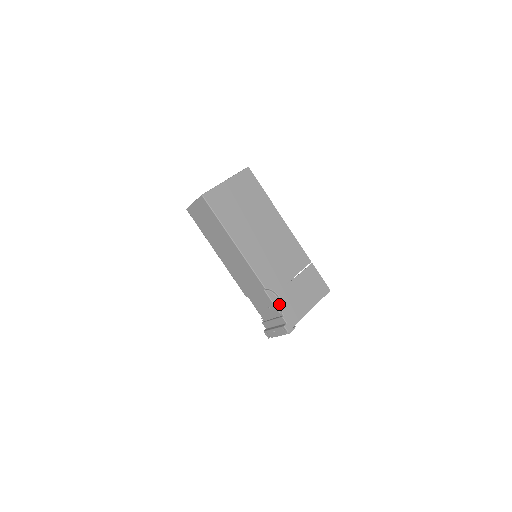
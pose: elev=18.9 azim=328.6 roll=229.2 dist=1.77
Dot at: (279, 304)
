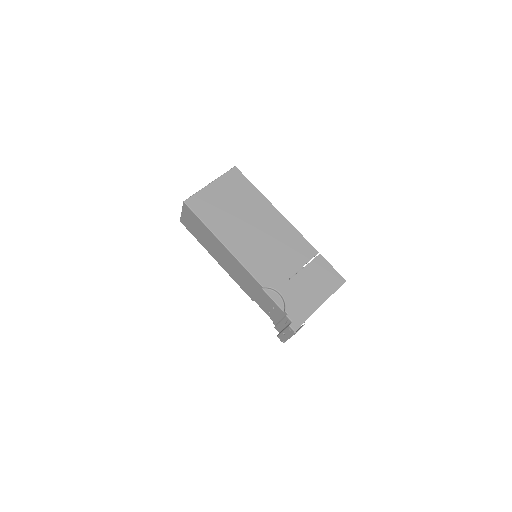
Dot at: (282, 302)
